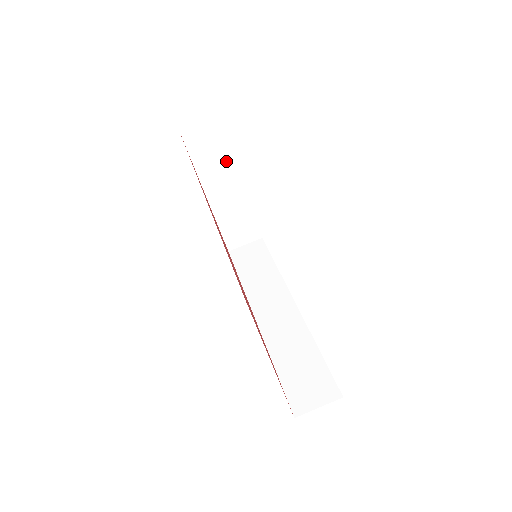
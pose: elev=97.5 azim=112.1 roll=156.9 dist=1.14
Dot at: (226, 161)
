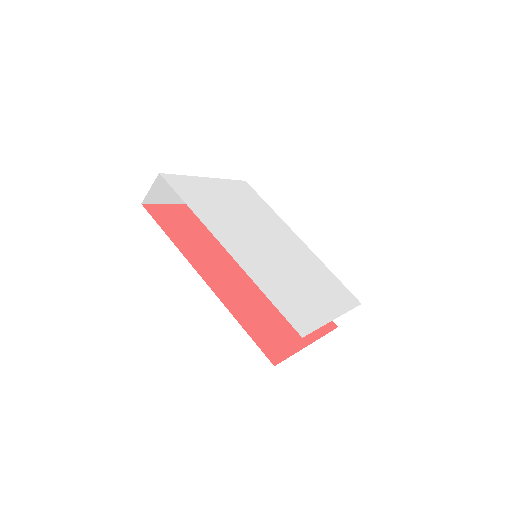
Dot at: occluded
